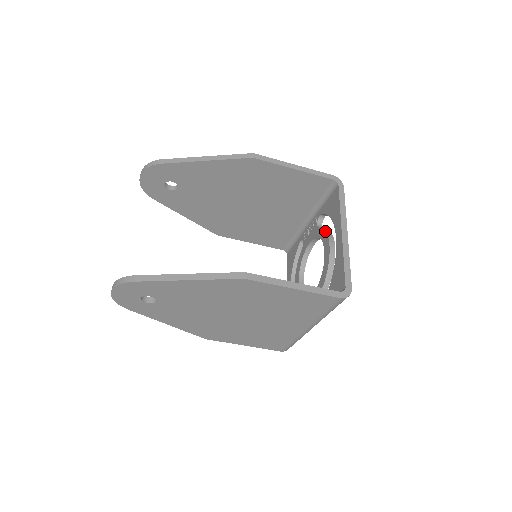
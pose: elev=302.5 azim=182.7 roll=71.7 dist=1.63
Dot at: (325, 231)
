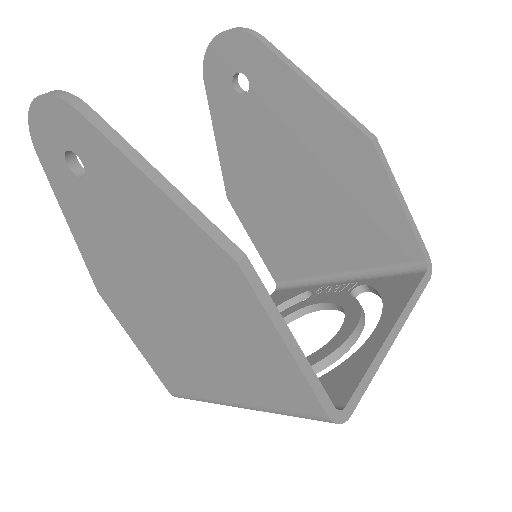
Dot at: (360, 307)
